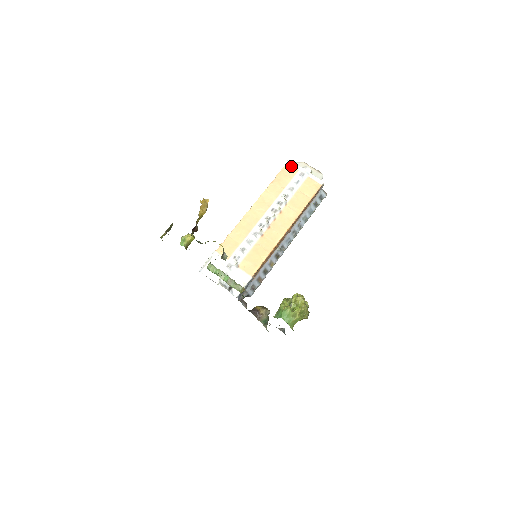
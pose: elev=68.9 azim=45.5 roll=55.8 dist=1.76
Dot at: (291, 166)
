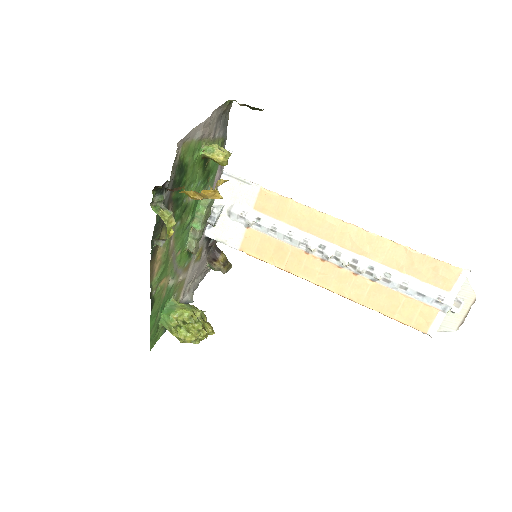
Dot at: (456, 278)
